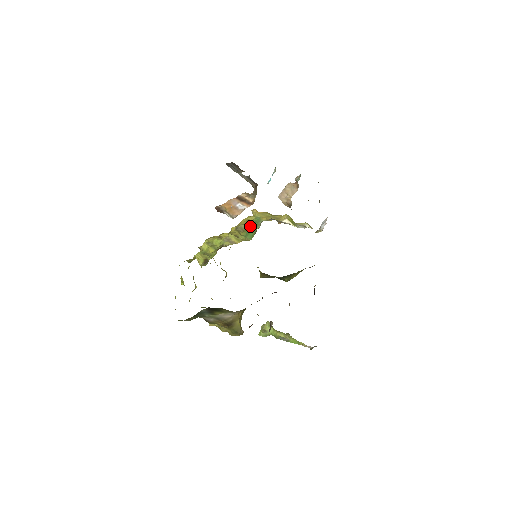
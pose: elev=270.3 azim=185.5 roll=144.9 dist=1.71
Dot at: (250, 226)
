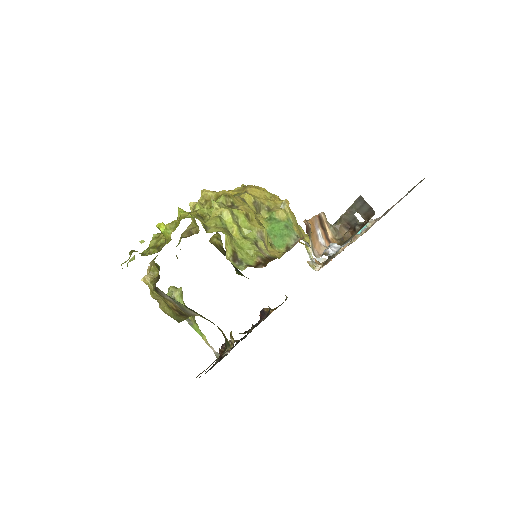
Dot at: (279, 225)
